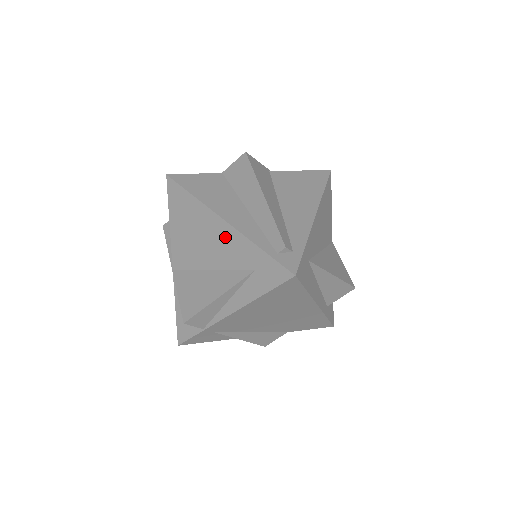
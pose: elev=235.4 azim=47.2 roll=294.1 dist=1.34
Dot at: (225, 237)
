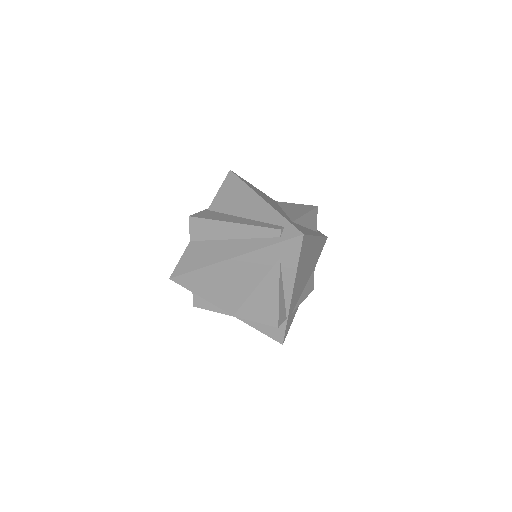
Dot at: (244, 264)
